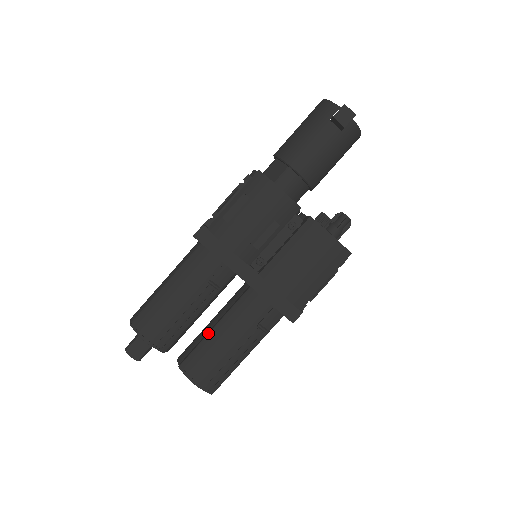
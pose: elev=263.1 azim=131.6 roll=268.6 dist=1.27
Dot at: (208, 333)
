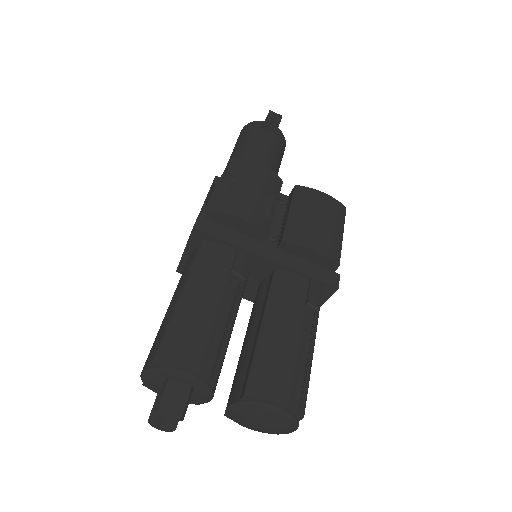
Dot at: (258, 336)
